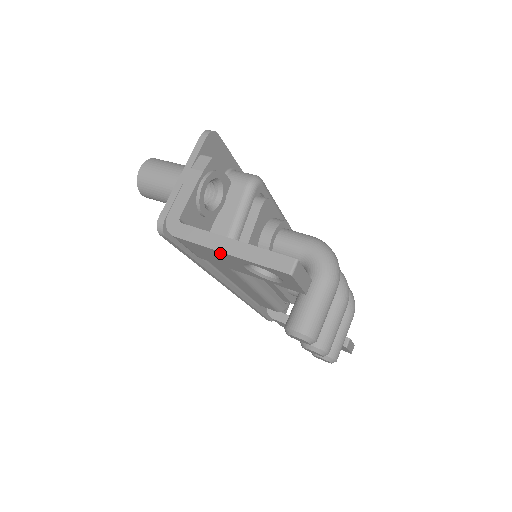
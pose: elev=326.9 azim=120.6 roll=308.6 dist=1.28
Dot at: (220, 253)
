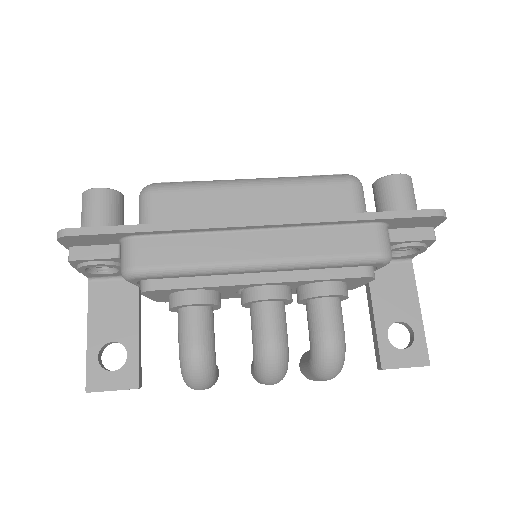
Dot at: occluded
